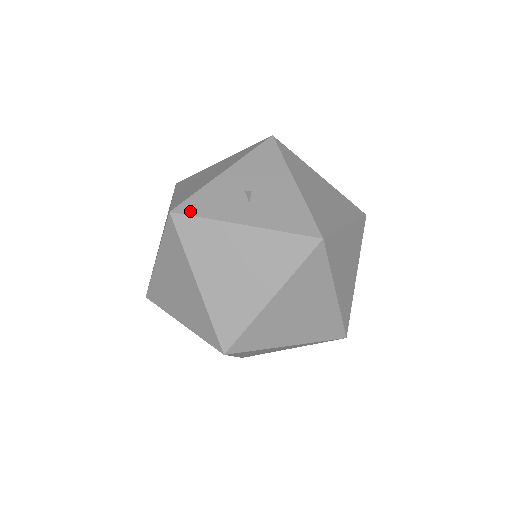
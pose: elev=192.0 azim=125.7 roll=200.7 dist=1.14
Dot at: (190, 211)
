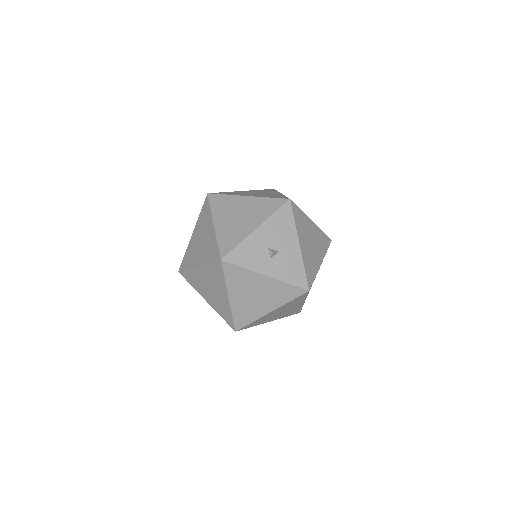
Dot at: (234, 261)
